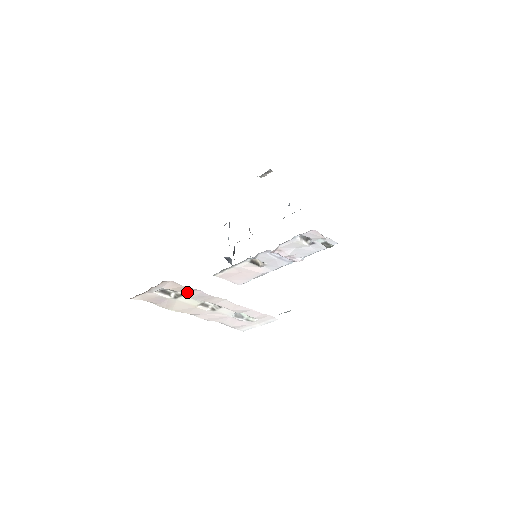
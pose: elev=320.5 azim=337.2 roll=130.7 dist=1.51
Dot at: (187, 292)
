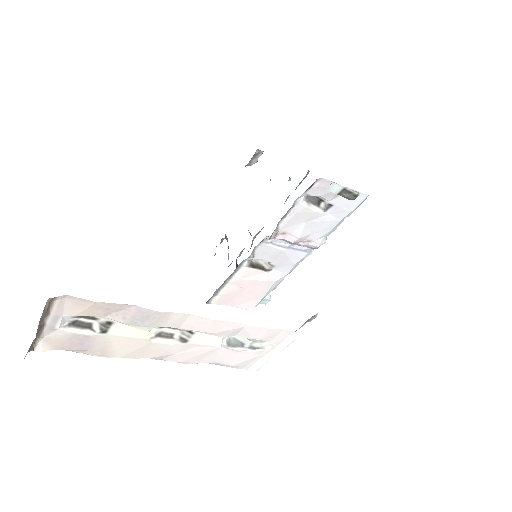
Dot at: (114, 314)
